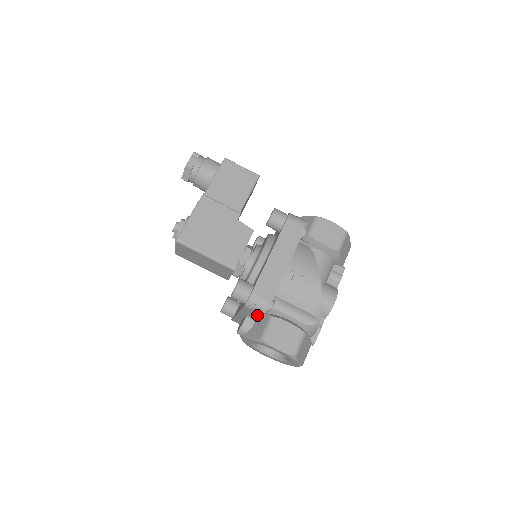
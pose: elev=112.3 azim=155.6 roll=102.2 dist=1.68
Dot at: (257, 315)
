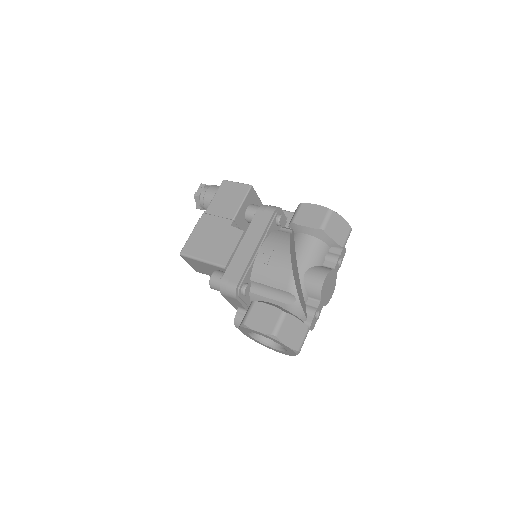
Dot at: (237, 301)
